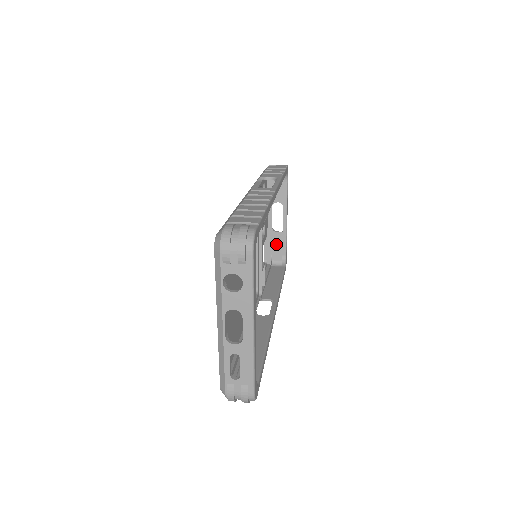
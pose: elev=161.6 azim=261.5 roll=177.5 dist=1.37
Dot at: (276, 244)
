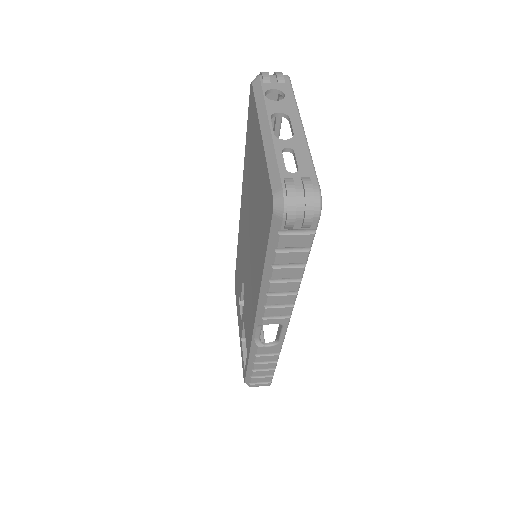
Dot at: occluded
